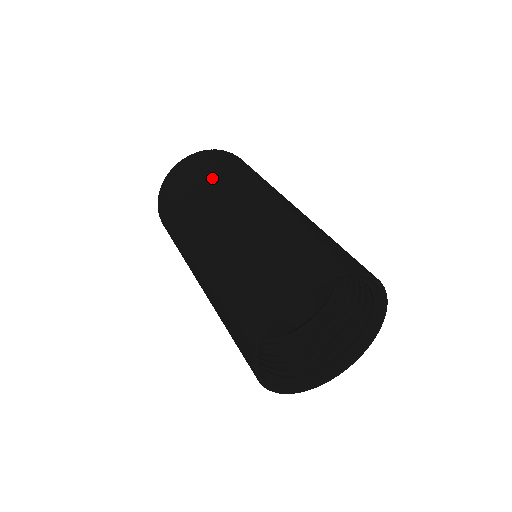
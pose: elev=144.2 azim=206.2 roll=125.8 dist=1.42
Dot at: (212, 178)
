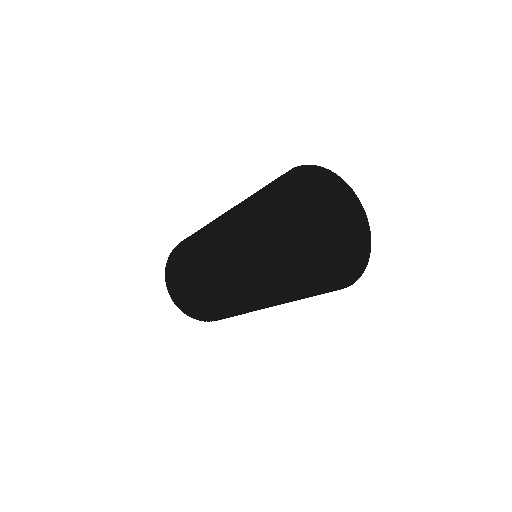
Dot at: occluded
